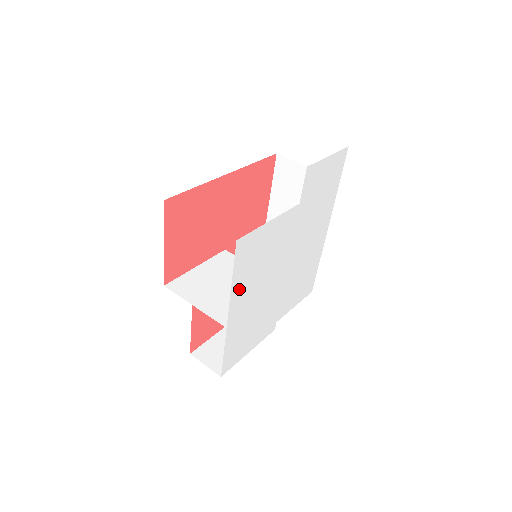
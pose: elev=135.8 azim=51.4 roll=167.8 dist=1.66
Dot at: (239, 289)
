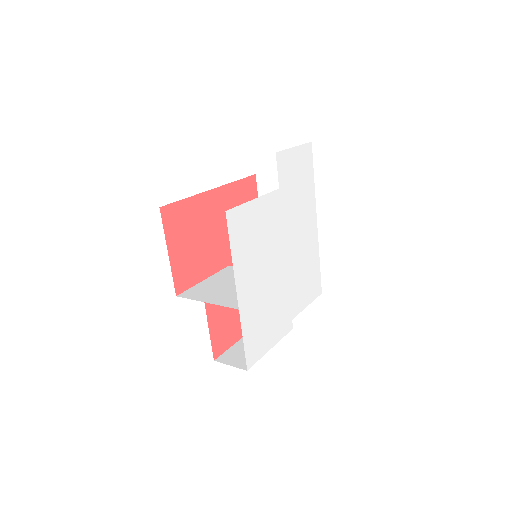
Dot at: (241, 267)
